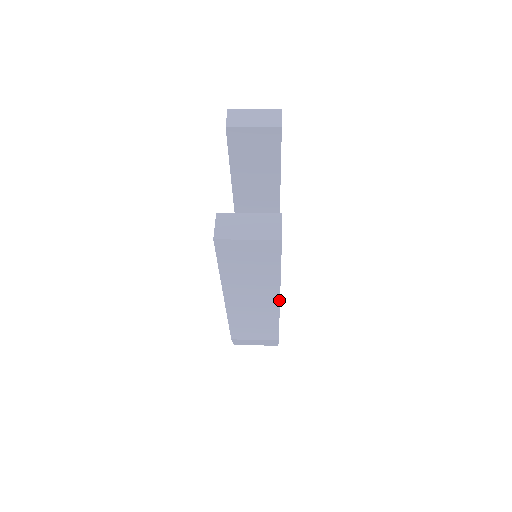
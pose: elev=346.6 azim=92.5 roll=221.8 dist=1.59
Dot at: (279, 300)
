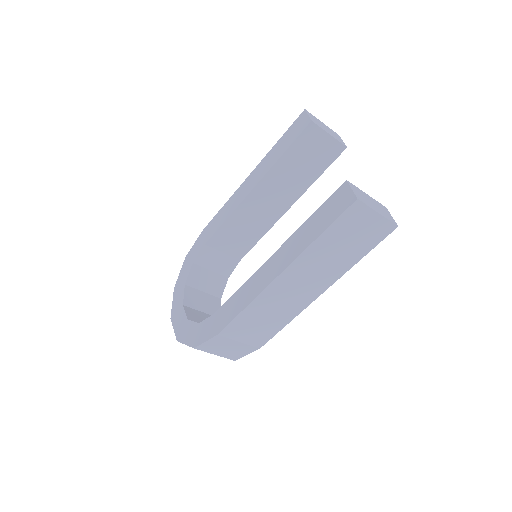
Dot at: occluded
